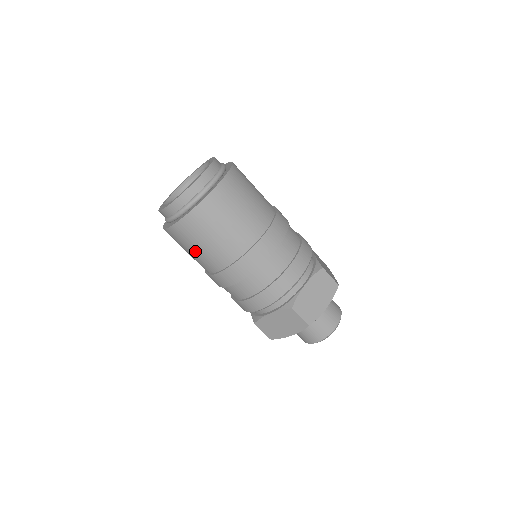
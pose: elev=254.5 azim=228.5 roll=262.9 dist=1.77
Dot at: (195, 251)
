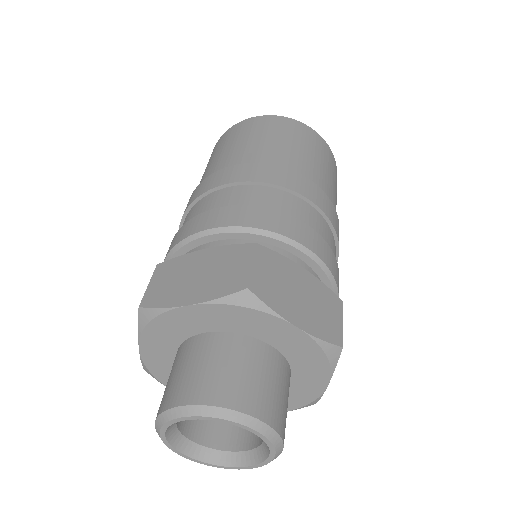
Dot at: (225, 150)
